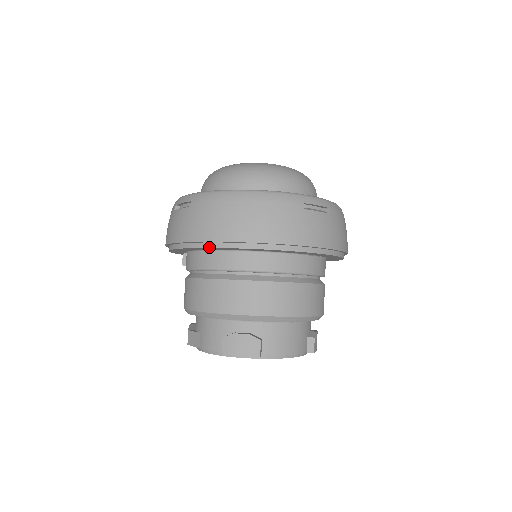
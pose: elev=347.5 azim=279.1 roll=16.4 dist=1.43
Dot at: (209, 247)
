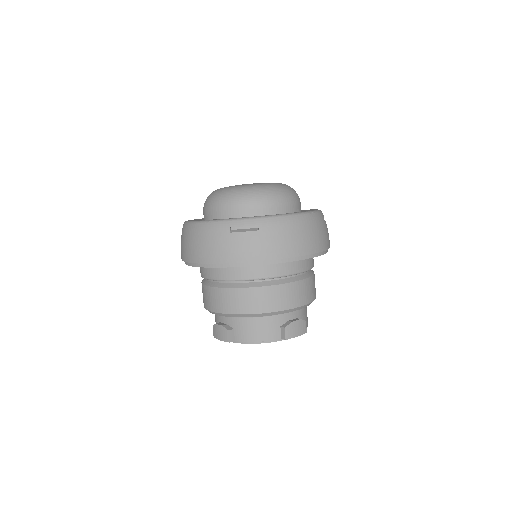
Dot at: (186, 264)
